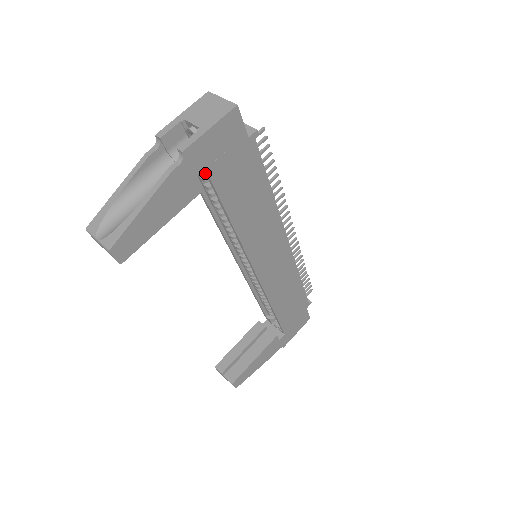
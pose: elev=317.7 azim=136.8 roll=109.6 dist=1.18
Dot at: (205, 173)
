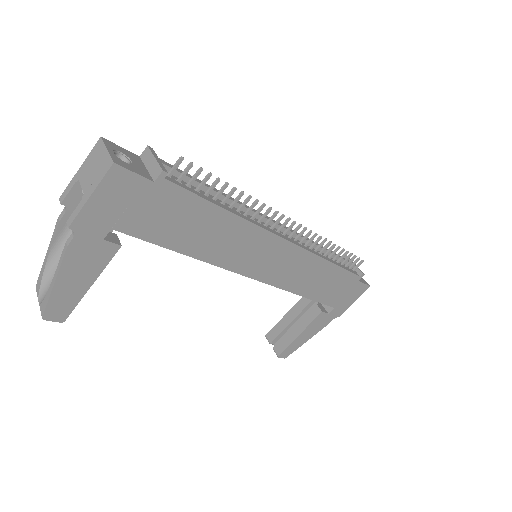
Dot at: occluded
